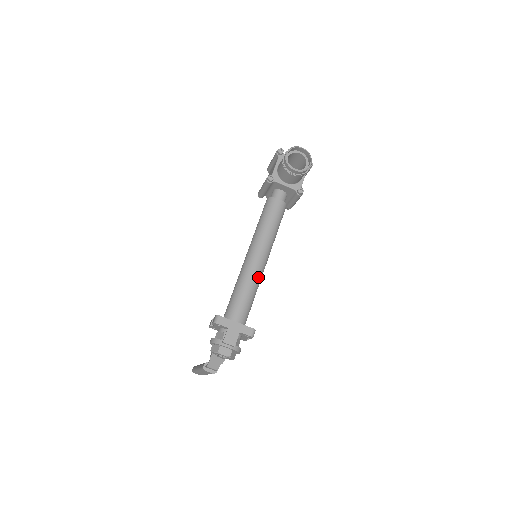
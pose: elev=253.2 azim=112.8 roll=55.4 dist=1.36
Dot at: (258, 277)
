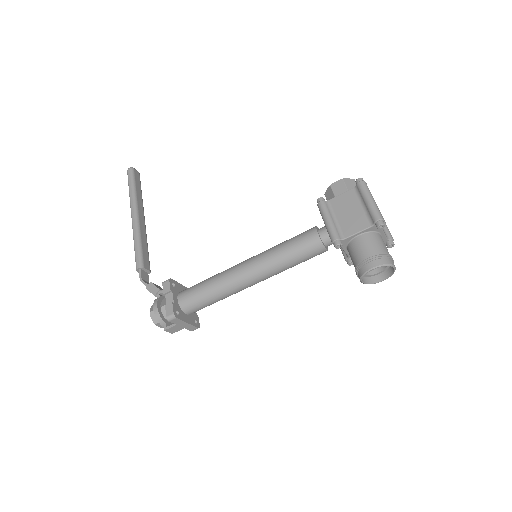
Dot at: occluded
